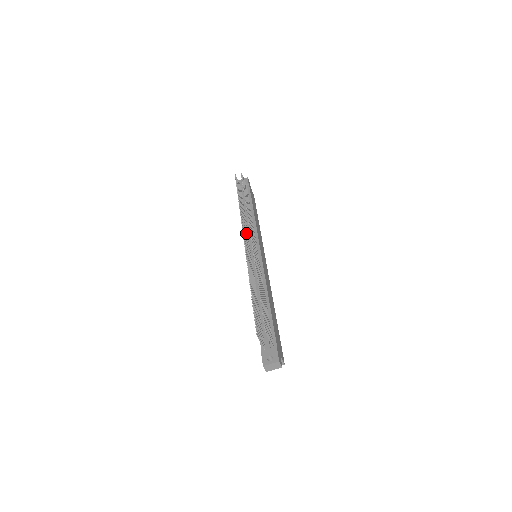
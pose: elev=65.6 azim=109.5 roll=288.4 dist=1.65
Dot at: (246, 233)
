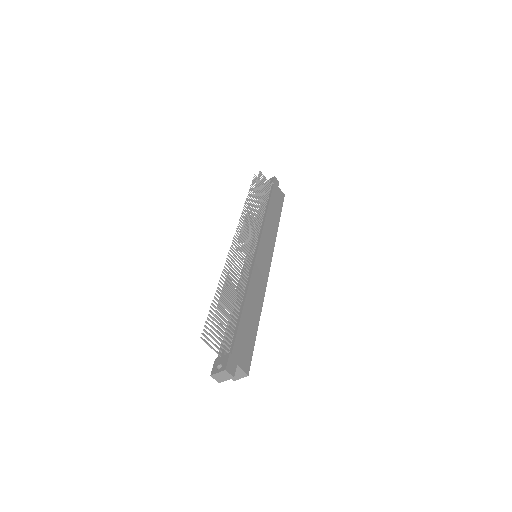
Dot at: (248, 232)
